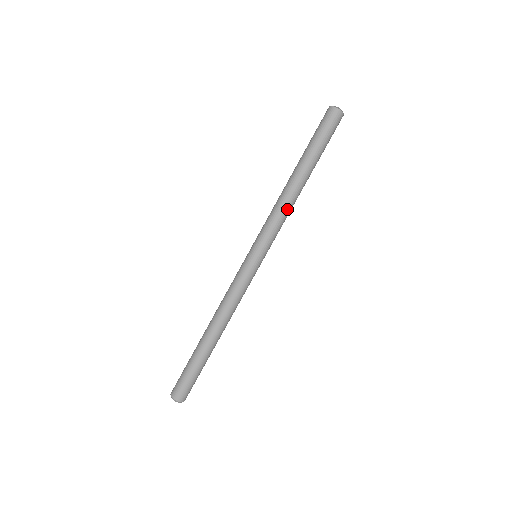
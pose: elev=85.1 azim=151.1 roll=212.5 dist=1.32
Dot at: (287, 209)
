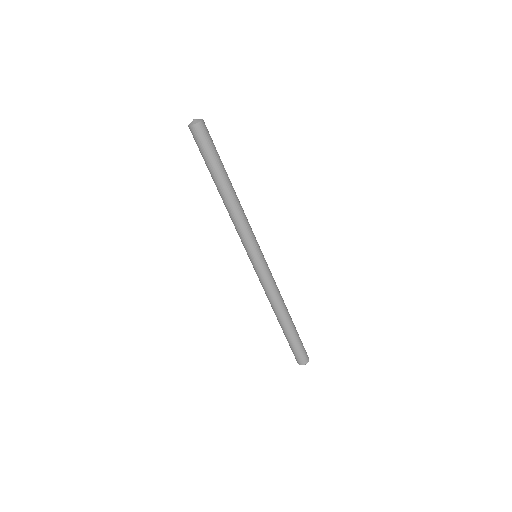
Dot at: (236, 217)
